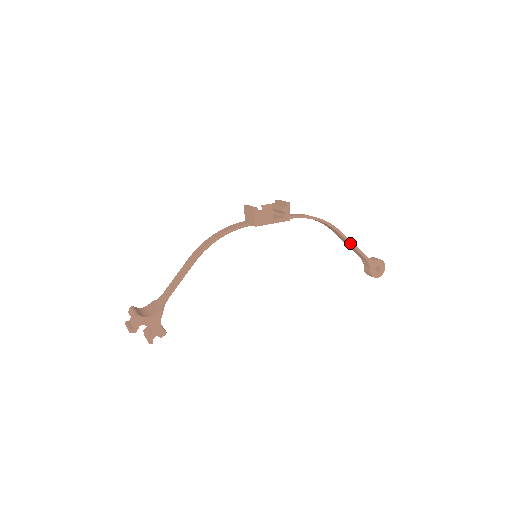
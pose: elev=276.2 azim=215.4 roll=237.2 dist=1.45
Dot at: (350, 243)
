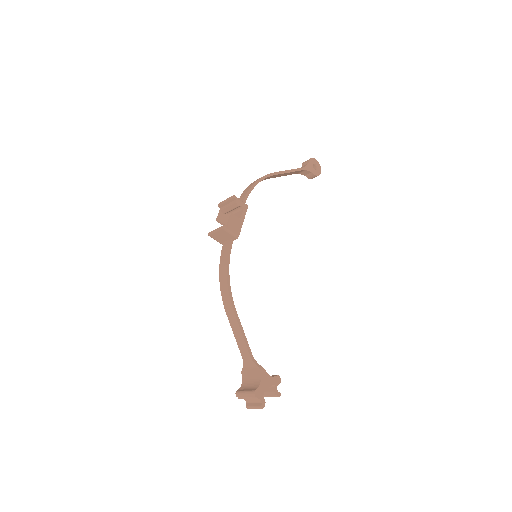
Dot at: (287, 172)
